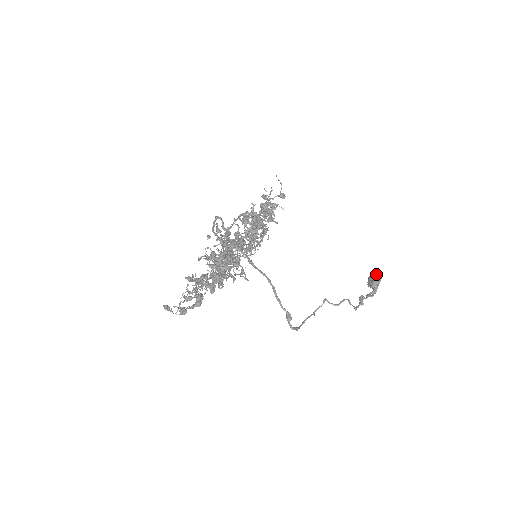
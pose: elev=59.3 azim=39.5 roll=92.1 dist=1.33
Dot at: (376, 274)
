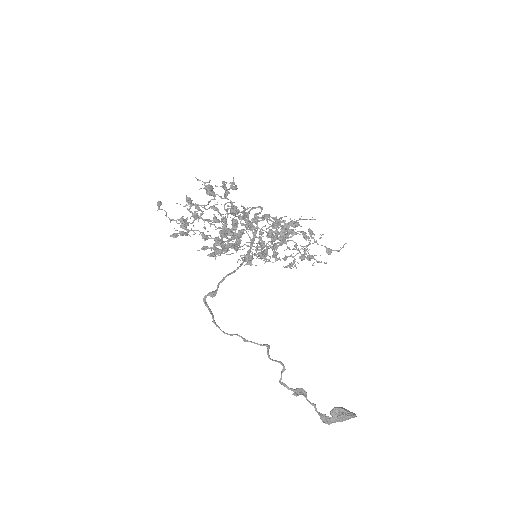
Dot at: (350, 412)
